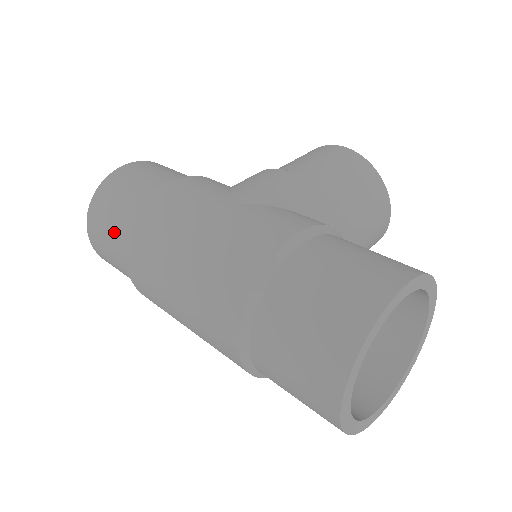
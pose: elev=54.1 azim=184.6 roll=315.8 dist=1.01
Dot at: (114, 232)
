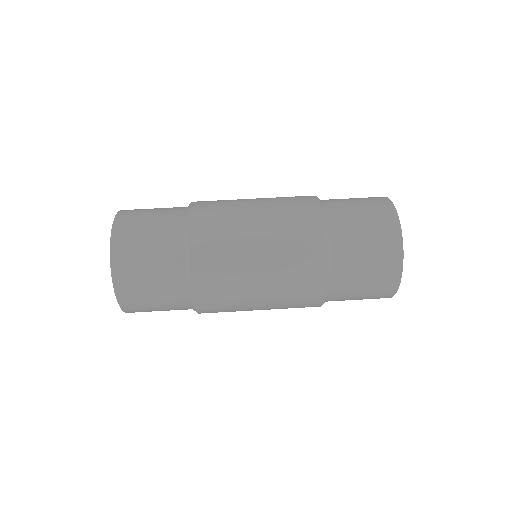
Dot at: (160, 230)
